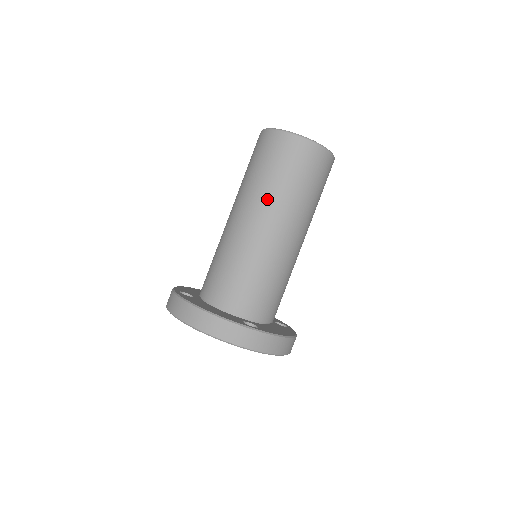
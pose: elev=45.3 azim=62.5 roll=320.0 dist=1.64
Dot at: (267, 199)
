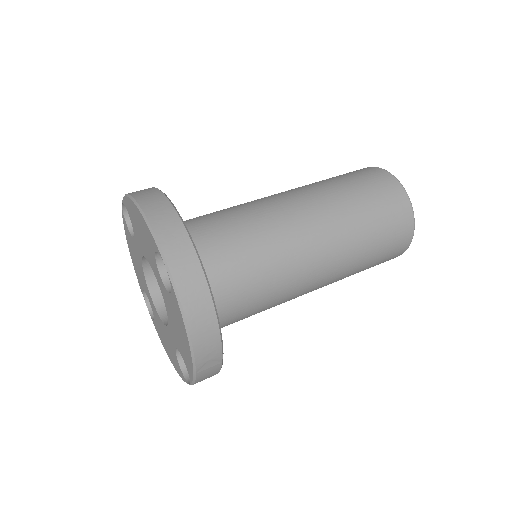
Dot at: (323, 194)
